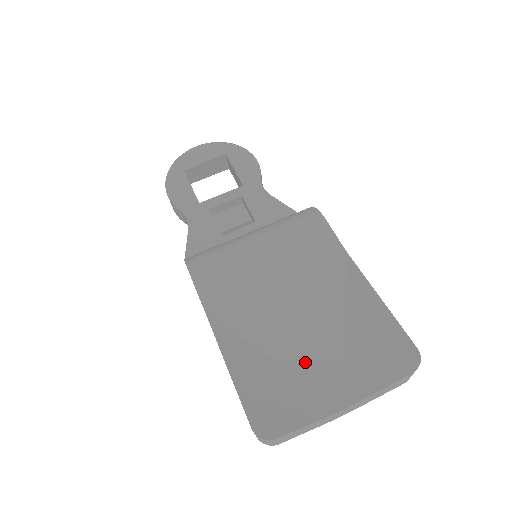
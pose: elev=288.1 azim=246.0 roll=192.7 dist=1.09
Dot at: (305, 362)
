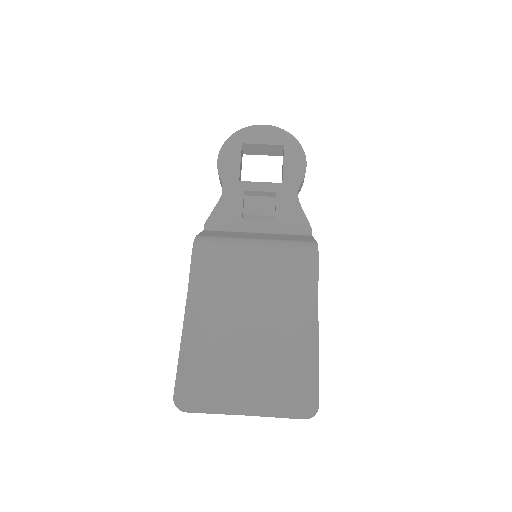
Dot at: (238, 367)
